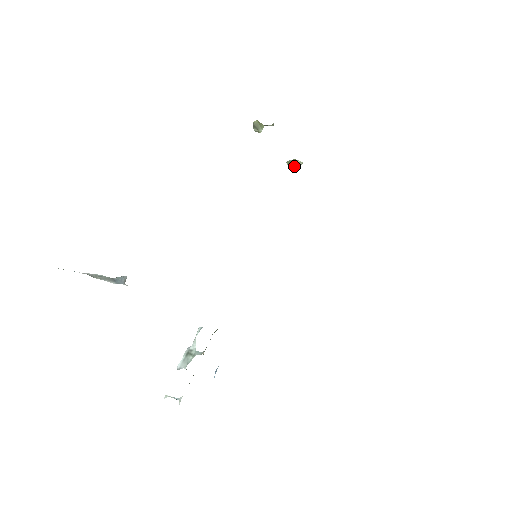
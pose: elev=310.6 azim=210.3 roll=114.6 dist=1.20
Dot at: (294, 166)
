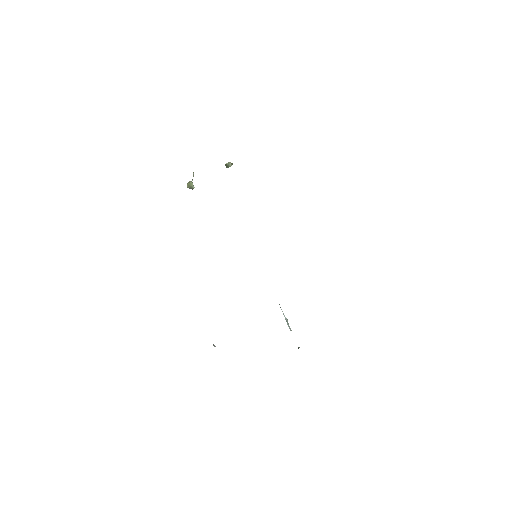
Dot at: occluded
